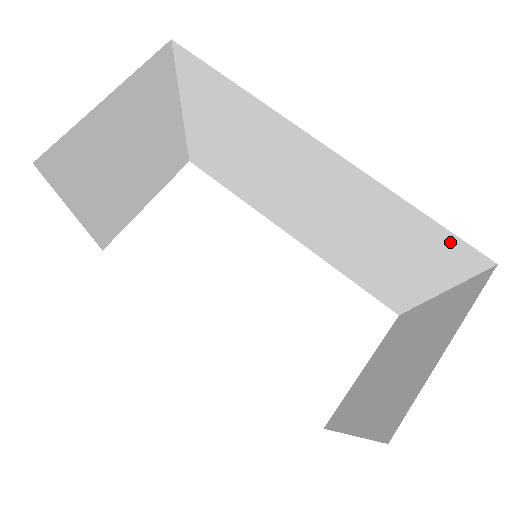
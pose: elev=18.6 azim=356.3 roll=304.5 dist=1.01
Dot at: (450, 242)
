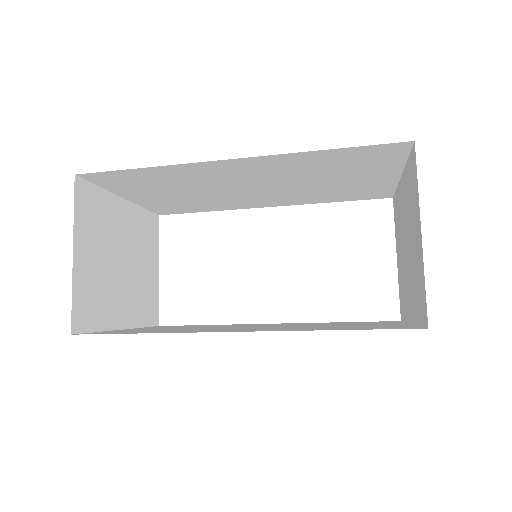
Dot at: (371, 150)
